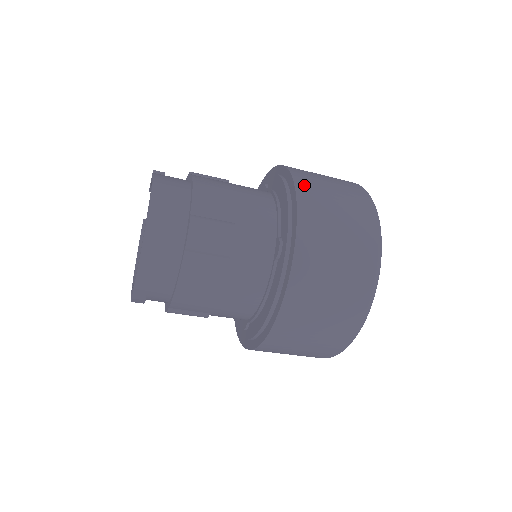
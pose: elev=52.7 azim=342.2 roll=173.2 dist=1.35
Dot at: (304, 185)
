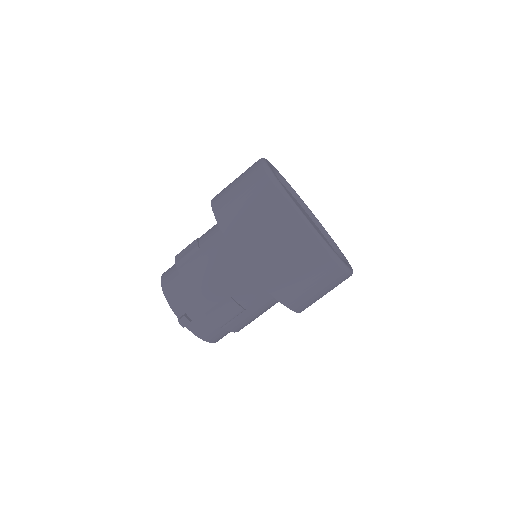
Dot at: occluded
